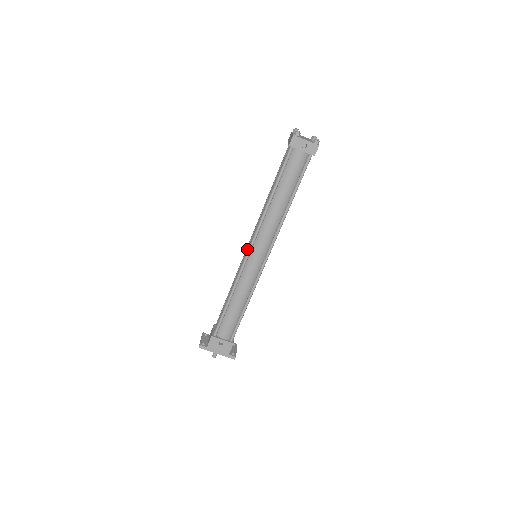
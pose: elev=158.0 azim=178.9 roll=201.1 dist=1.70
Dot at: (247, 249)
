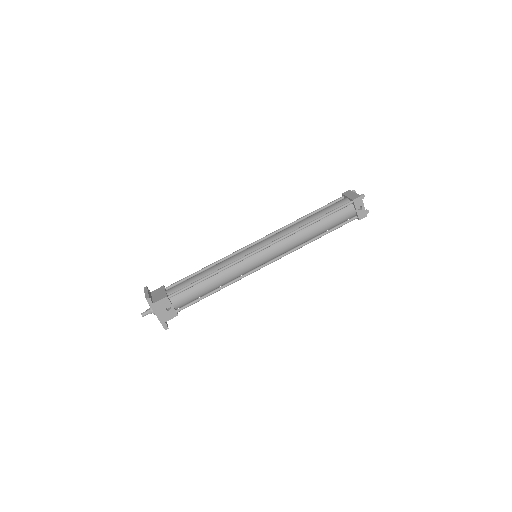
Dot at: (257, 246)
